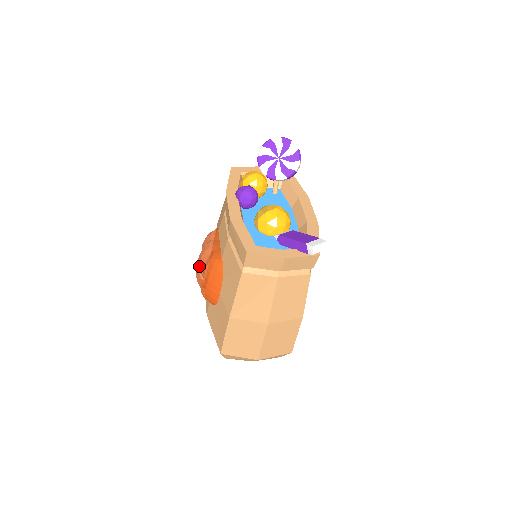
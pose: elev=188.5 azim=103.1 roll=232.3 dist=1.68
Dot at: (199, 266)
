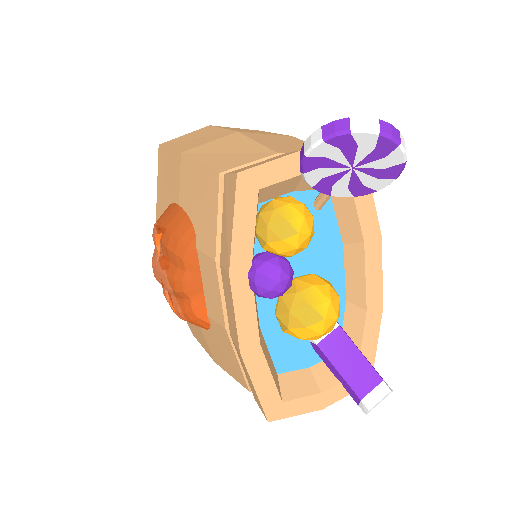
Dot at: occluded
